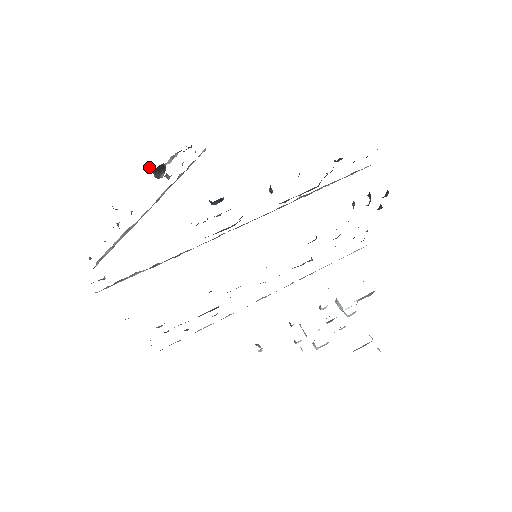
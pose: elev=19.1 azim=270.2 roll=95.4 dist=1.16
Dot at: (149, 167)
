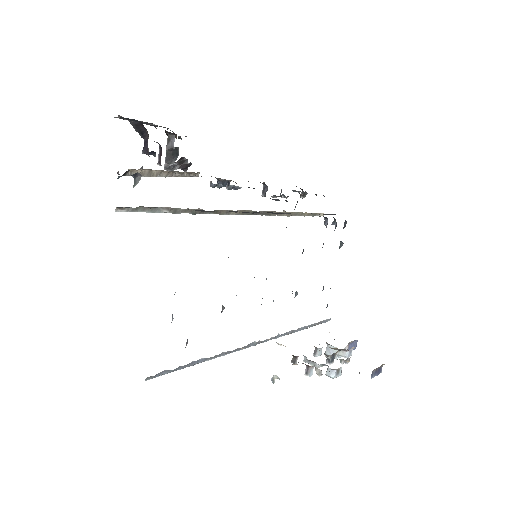
Dot at: (167, 145)
